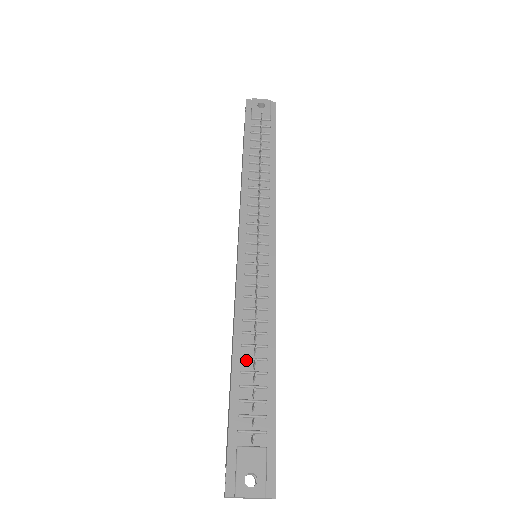
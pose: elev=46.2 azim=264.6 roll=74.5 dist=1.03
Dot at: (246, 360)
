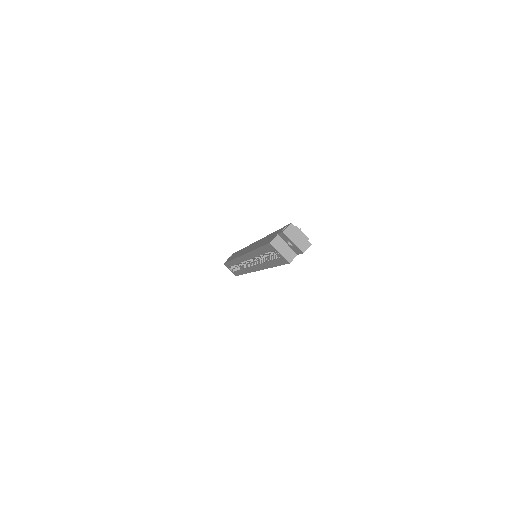
Dot at: occluded
